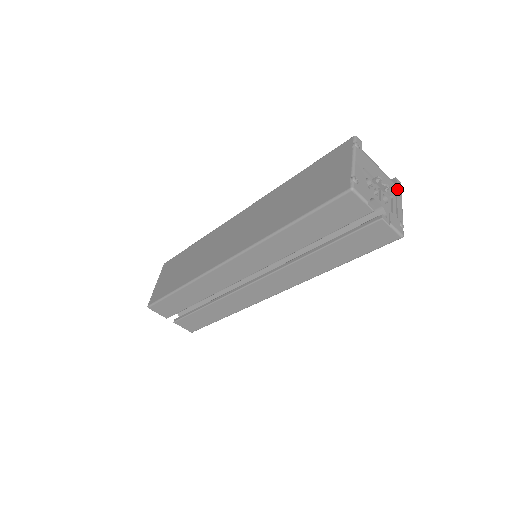
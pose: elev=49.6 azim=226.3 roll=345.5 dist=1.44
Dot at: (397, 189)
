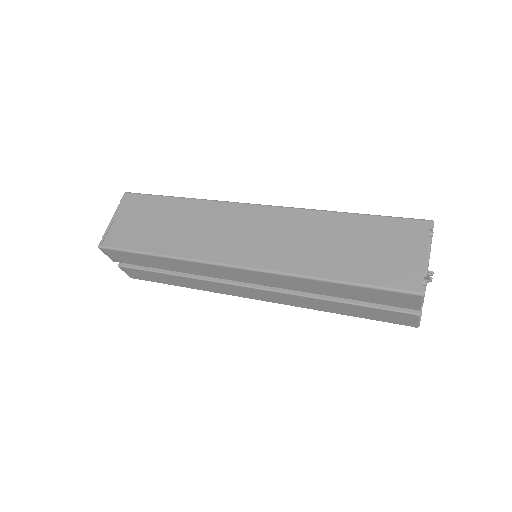
Dot at: occluded
